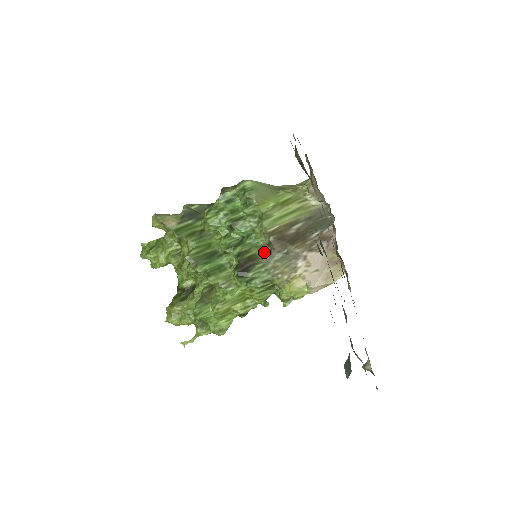
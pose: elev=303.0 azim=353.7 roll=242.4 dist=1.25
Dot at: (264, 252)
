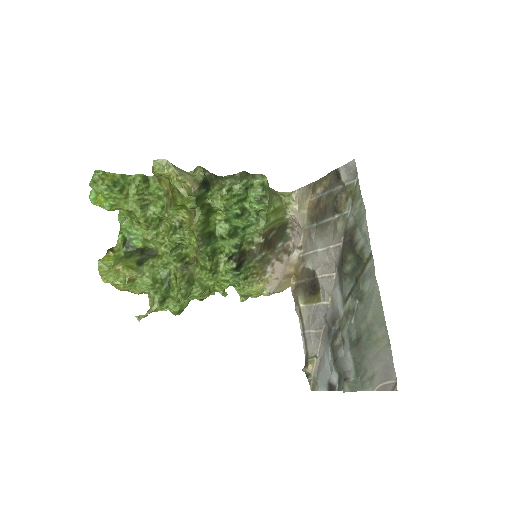
Dot at: (250, 249)
